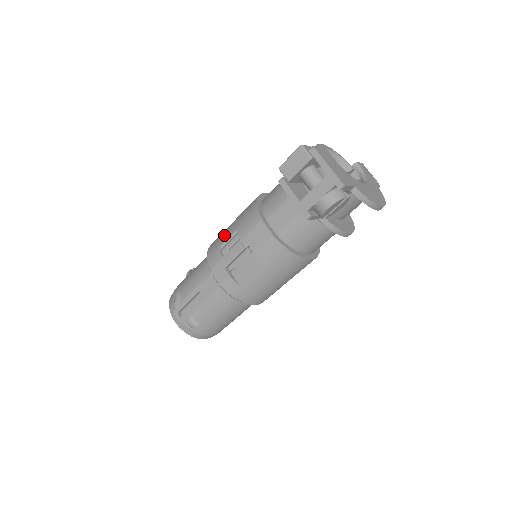
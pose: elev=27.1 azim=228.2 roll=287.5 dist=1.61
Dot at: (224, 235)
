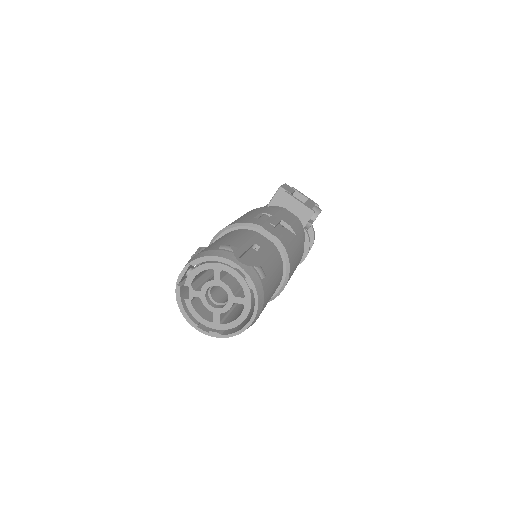
Dot at: (246, 216)
